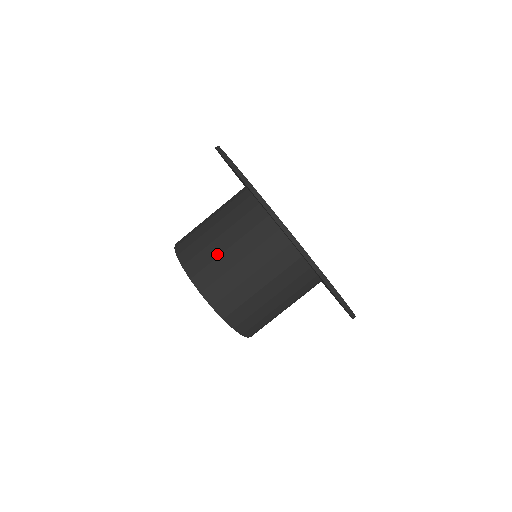
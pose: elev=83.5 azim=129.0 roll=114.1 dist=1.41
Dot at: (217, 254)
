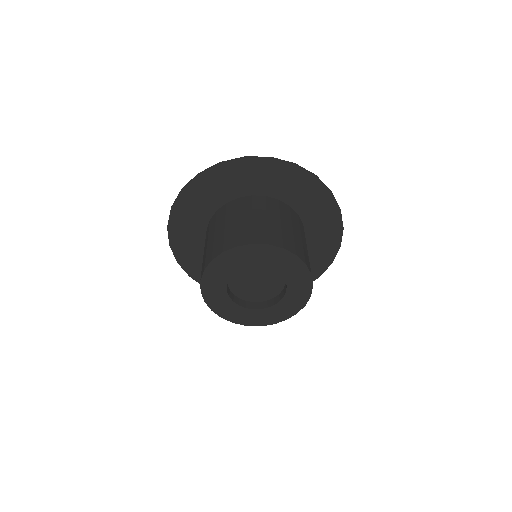
Dot at: (212, 242)
